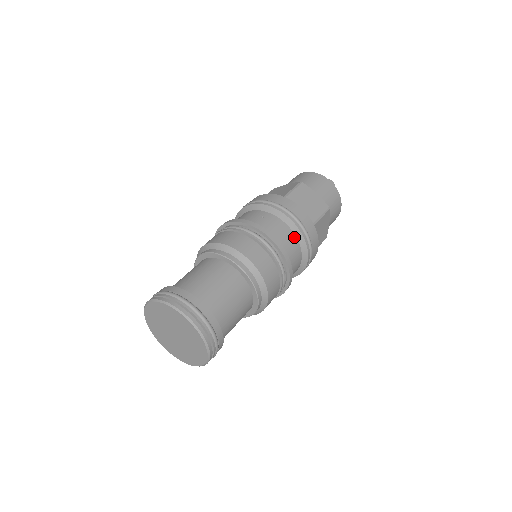
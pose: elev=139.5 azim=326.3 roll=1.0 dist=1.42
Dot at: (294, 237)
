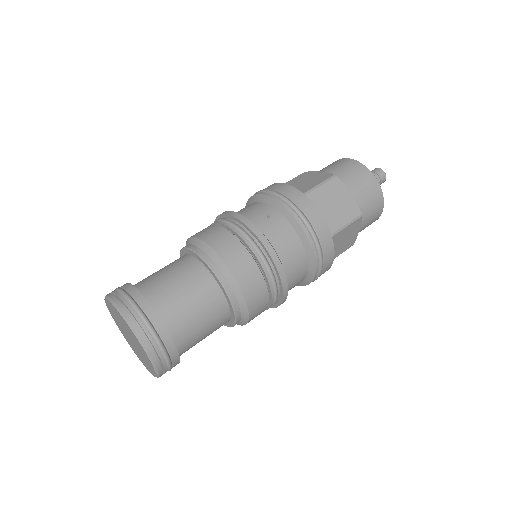
Dot at: (301, 249)
